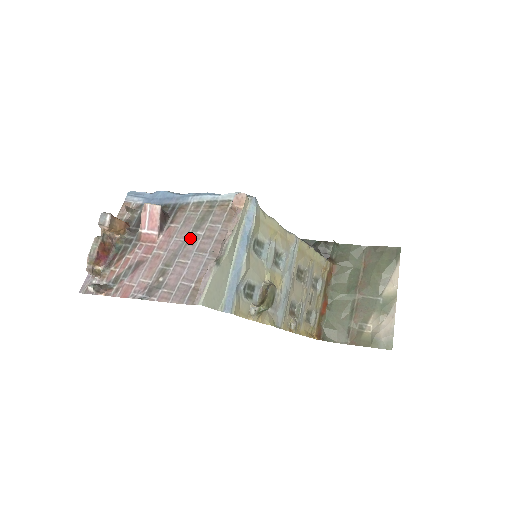
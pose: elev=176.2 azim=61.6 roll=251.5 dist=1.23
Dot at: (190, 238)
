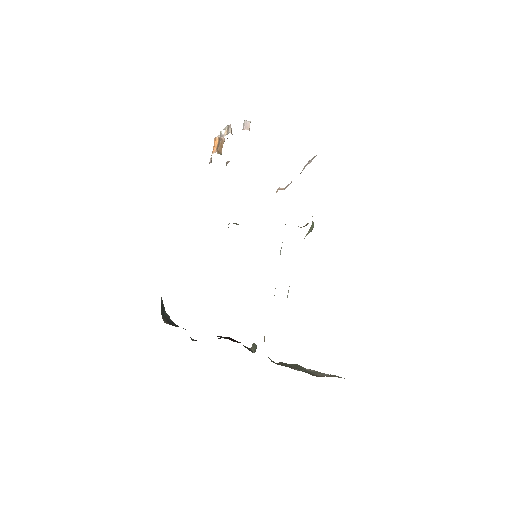
Dot at: occluded
